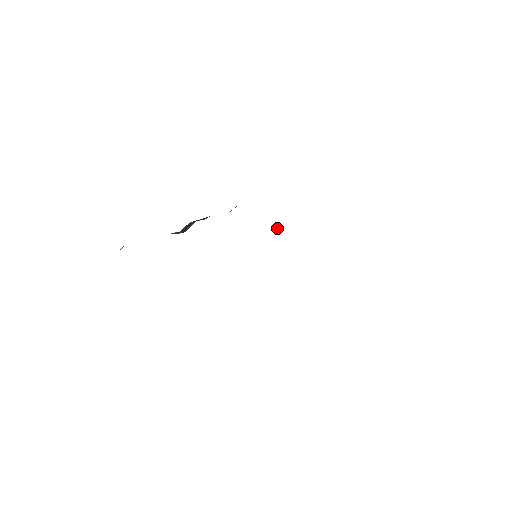
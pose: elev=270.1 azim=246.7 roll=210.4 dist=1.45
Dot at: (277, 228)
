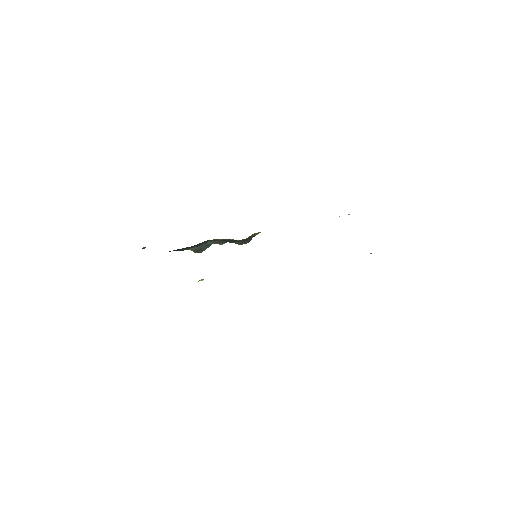
Dot at: occluded
